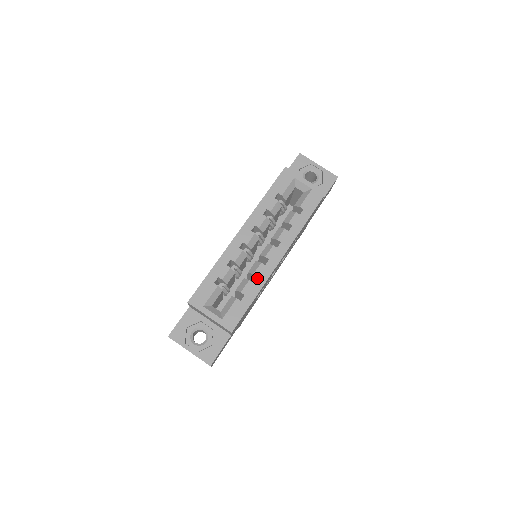
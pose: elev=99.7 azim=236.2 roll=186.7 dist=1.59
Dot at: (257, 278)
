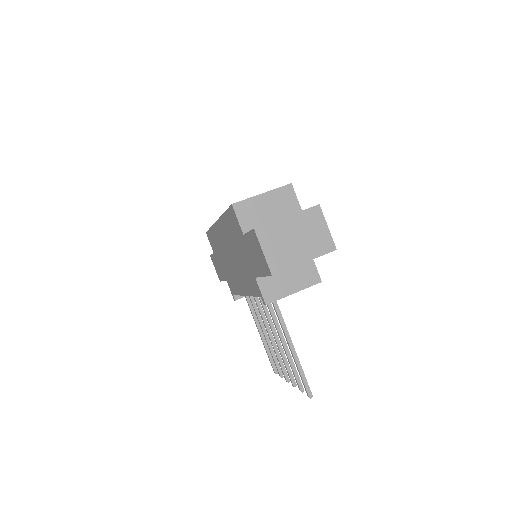
Dot at: occluded
